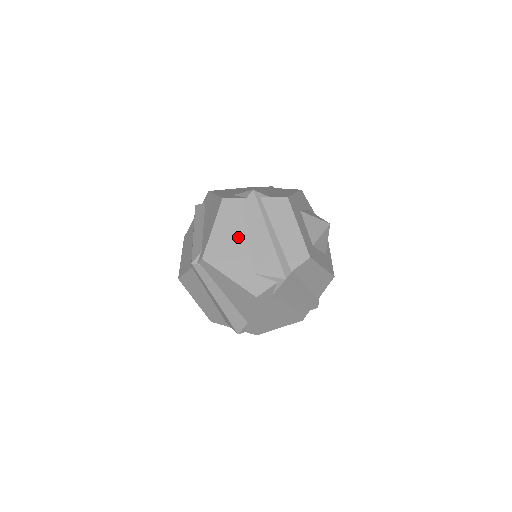
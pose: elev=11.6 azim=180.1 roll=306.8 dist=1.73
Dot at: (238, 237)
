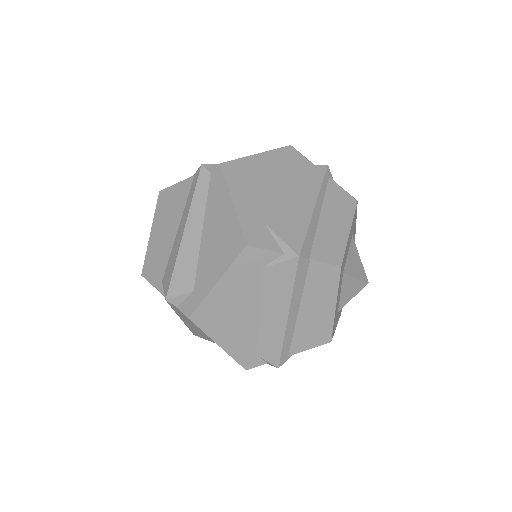
Dot at: (277, 182)
